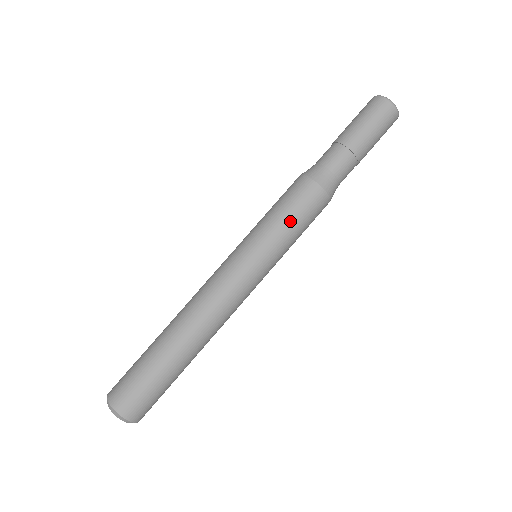
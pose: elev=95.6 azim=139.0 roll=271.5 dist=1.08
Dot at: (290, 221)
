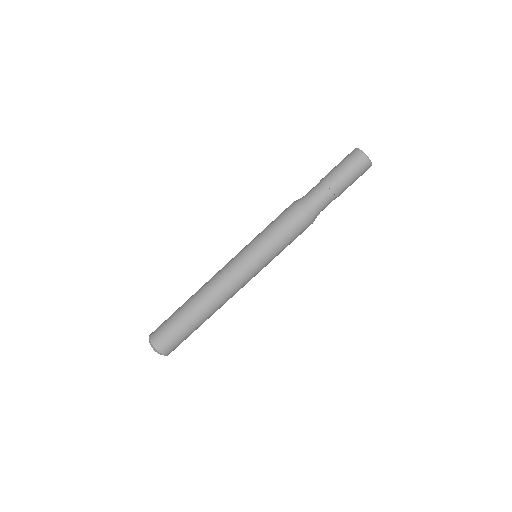
Dot at: (287, 244)
